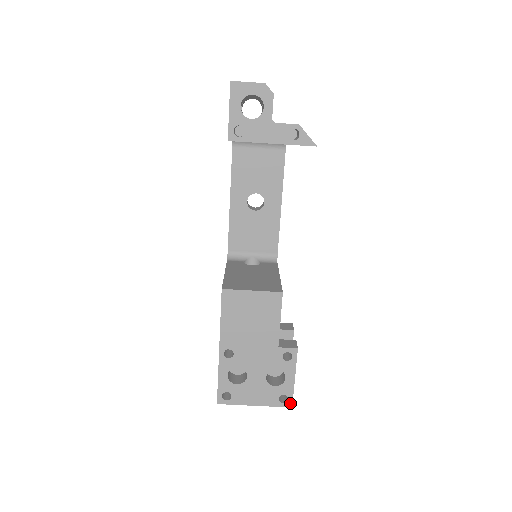
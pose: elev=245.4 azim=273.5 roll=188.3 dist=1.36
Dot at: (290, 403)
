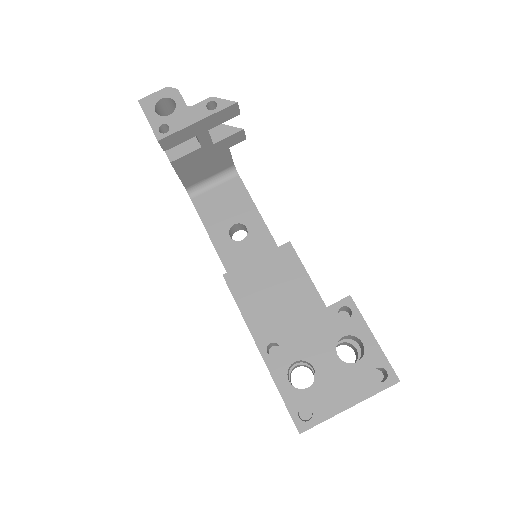
Dot at: (393, 376)
